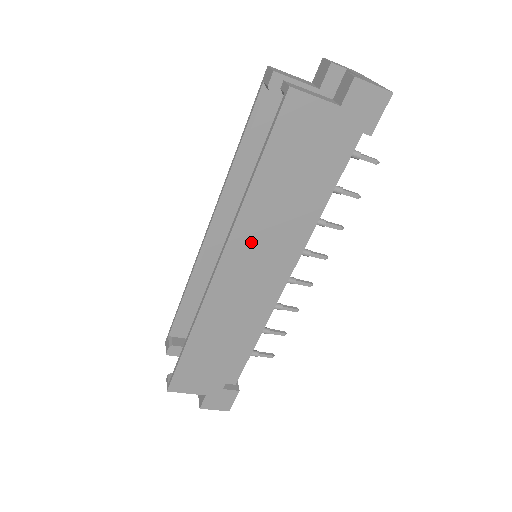
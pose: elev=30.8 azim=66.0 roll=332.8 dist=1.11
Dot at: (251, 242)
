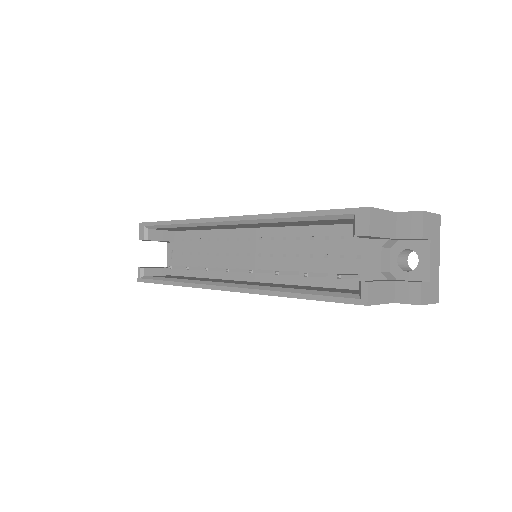
Dot at: occluded
